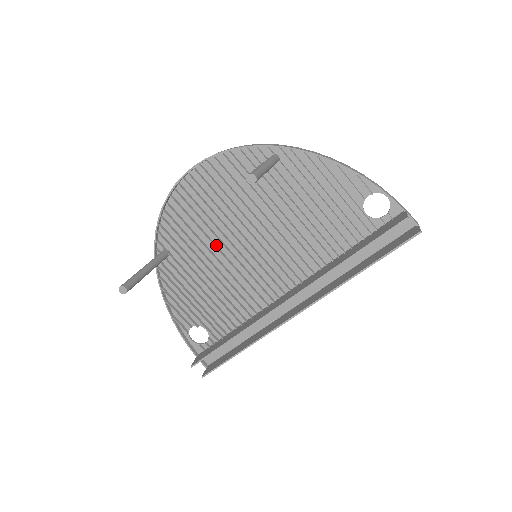
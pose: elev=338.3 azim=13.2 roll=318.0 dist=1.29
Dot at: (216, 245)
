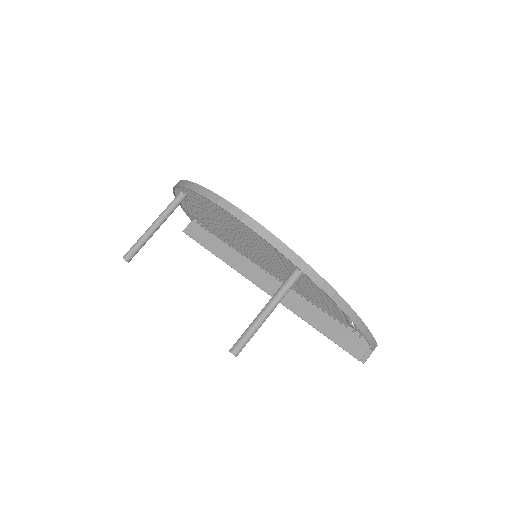
Dot at: occluded
